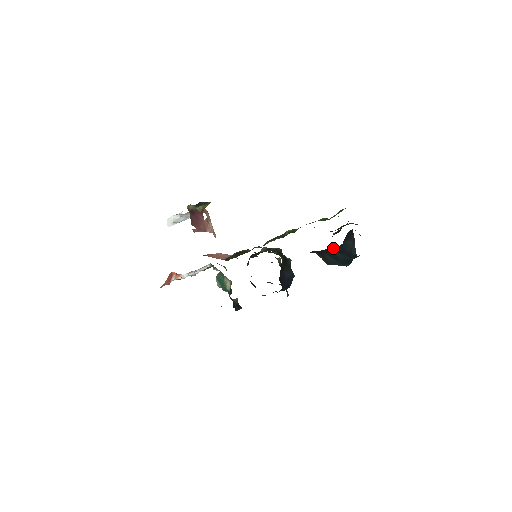
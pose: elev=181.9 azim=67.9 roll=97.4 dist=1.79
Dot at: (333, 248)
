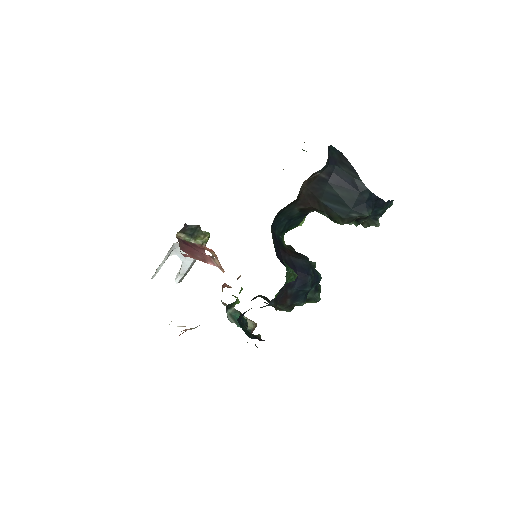
Dot at: (319, 177)
